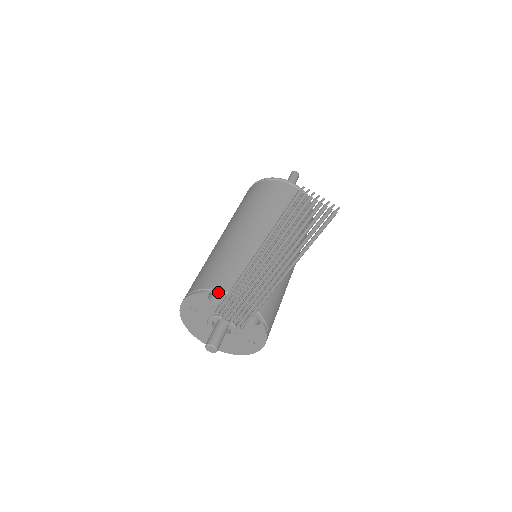
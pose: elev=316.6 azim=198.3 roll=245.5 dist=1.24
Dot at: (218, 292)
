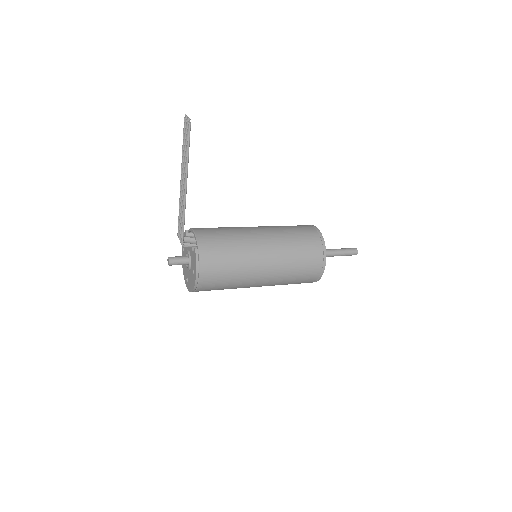
Dot at: (190, 230)
